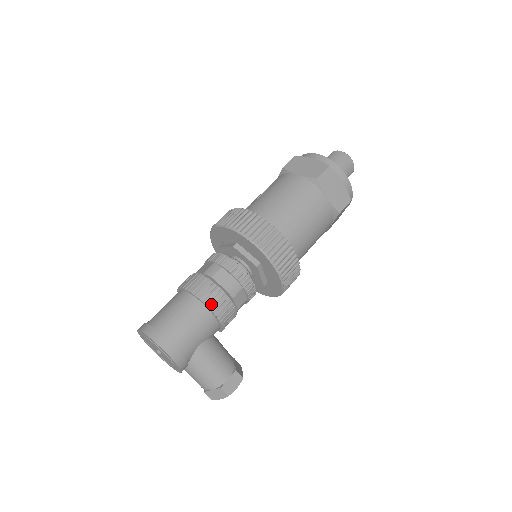
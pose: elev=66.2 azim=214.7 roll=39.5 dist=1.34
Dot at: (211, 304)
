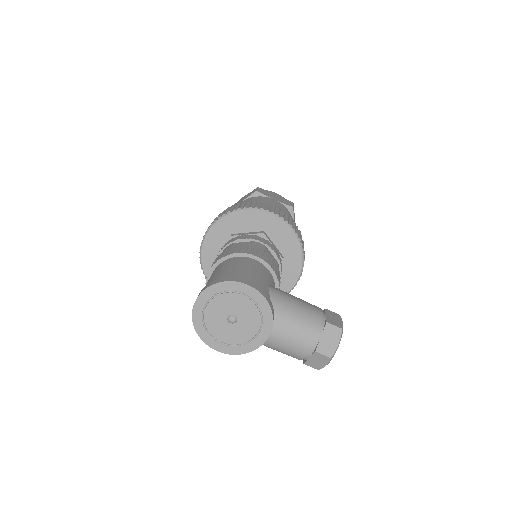
Dot at: (249, 252)
